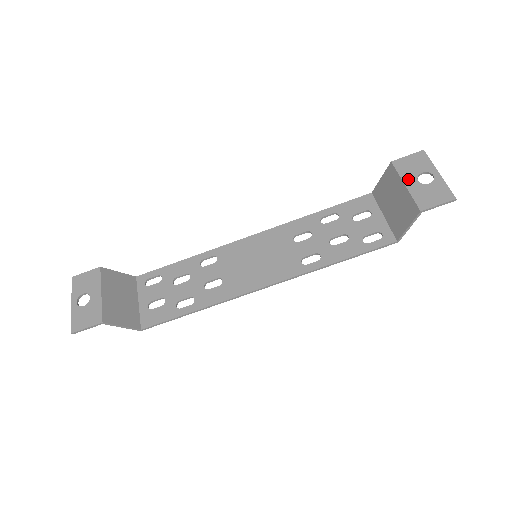
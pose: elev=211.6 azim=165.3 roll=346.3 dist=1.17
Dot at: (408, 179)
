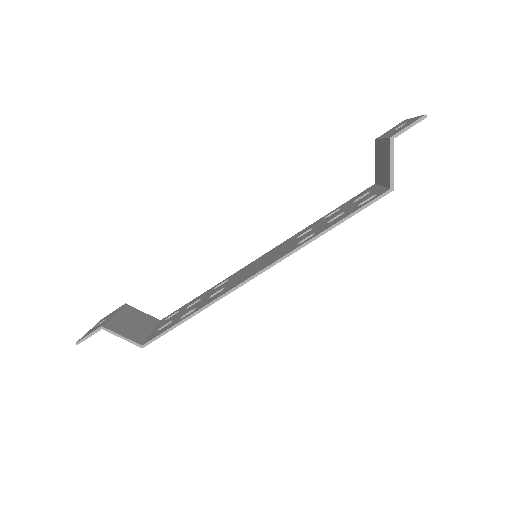
Dot at: (385, 135)
